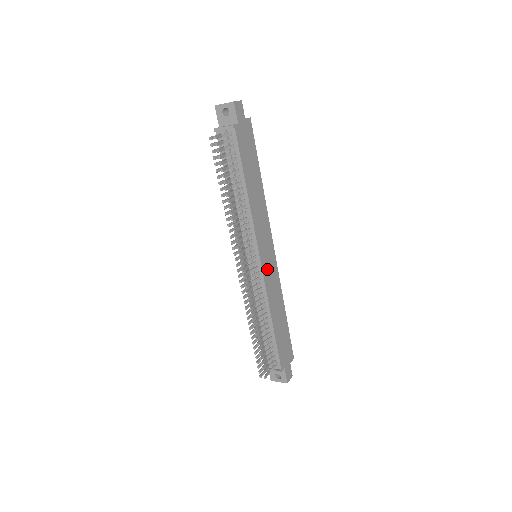
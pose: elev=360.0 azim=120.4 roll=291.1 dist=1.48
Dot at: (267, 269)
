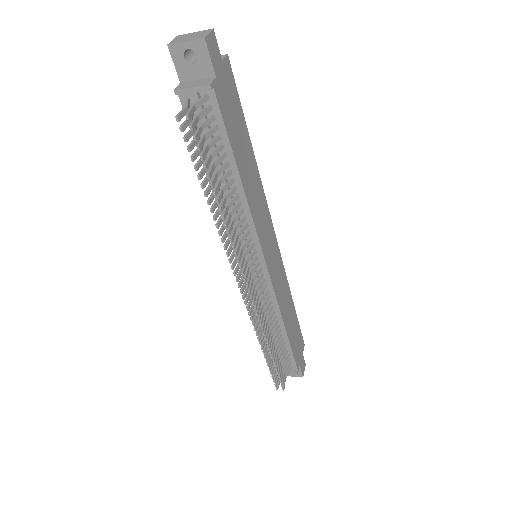
Dot at: (273, 270)
